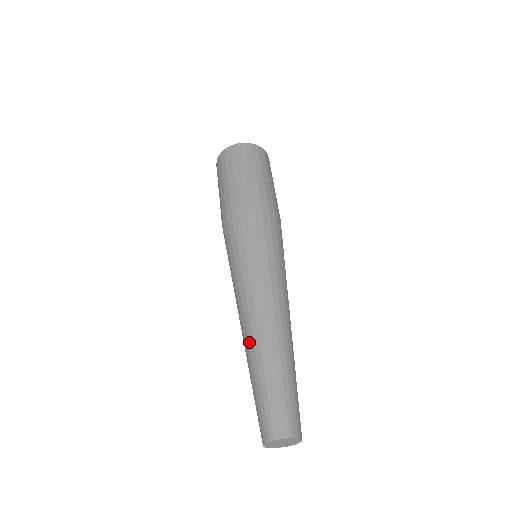
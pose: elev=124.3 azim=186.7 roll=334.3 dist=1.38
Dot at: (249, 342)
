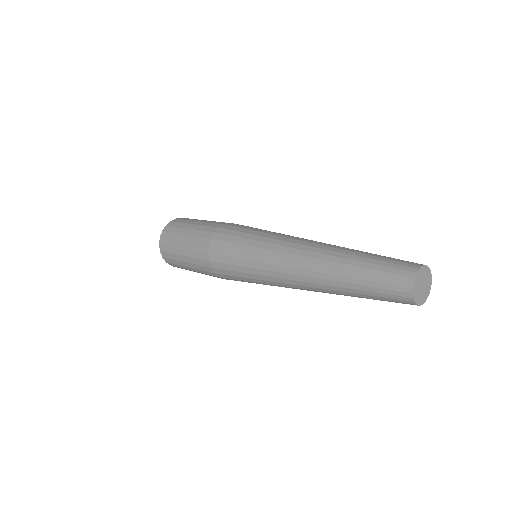
Dot at: (335, 245)
